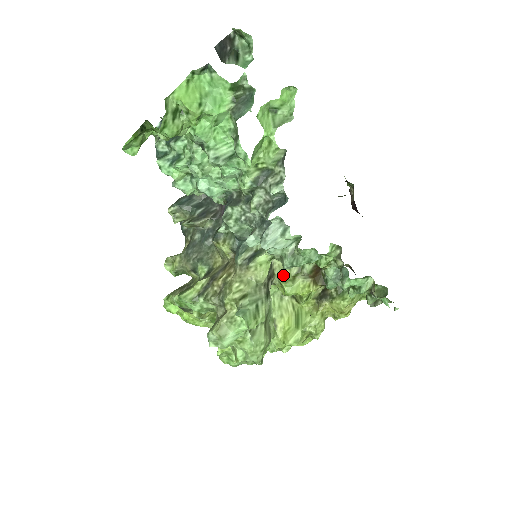
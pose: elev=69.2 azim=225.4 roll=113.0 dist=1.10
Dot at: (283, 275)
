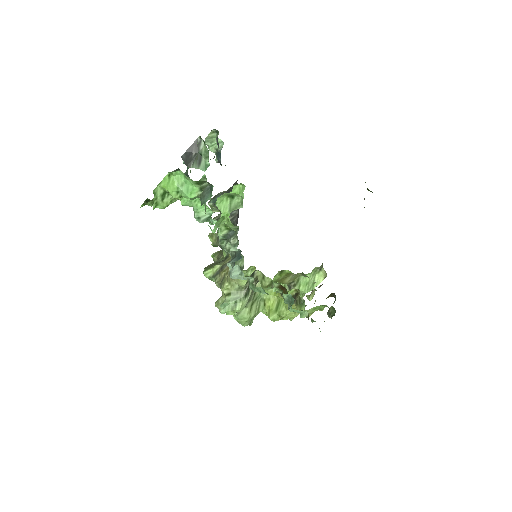
Dot at: (261, 283)
